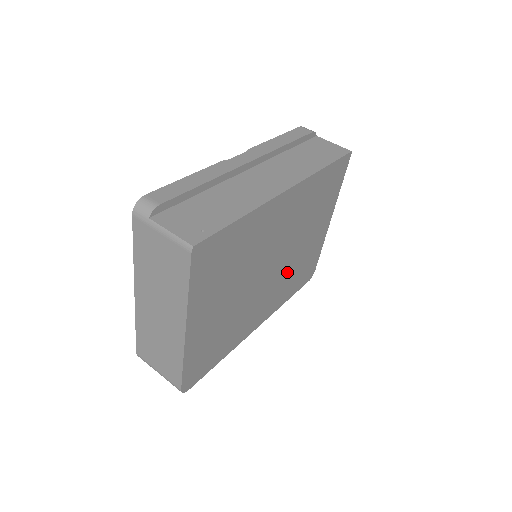
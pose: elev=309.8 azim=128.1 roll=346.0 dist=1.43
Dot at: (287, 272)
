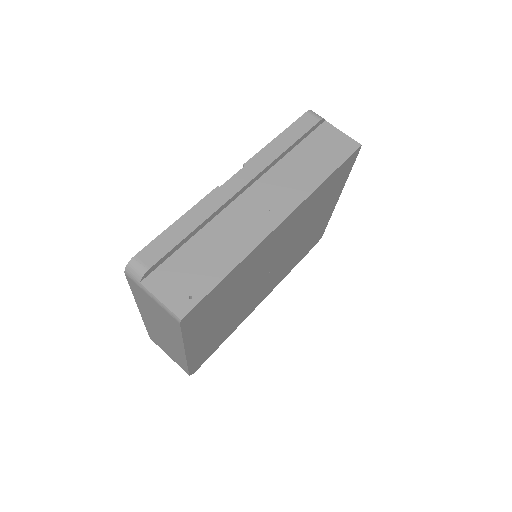
Dot at: (289, 258)
